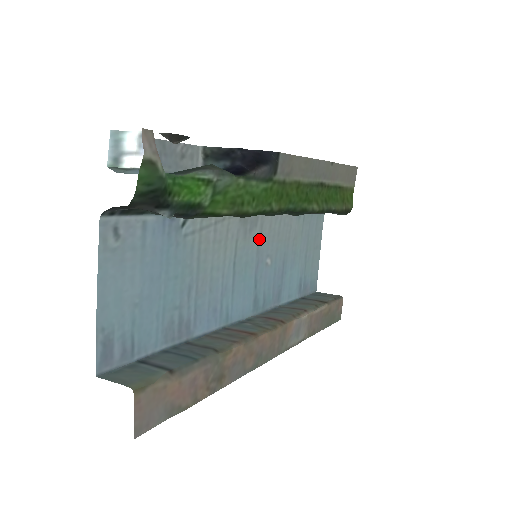
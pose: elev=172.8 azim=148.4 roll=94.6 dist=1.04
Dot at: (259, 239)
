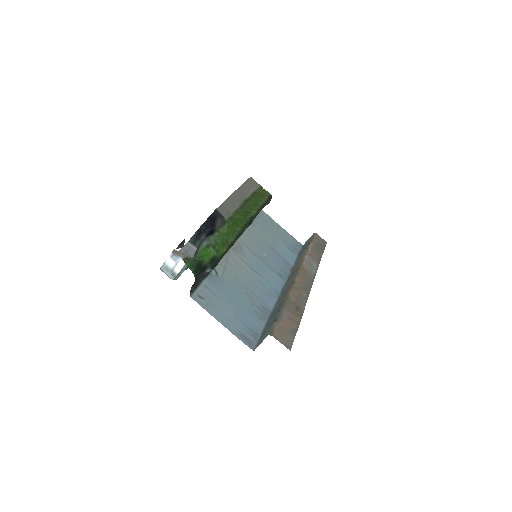
Dot at: (250, 250)
